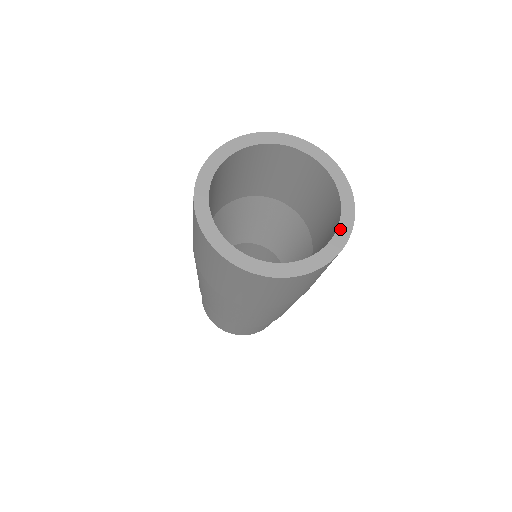
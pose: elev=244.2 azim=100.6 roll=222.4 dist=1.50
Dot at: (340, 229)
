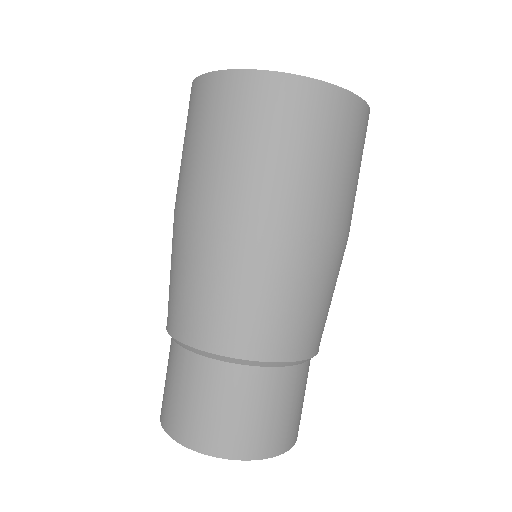
Dot at: occluded
